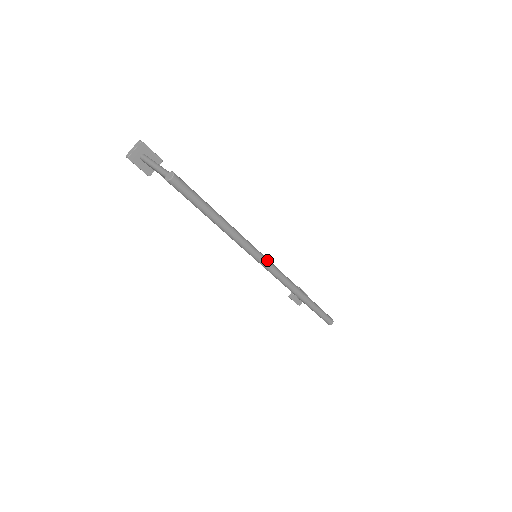
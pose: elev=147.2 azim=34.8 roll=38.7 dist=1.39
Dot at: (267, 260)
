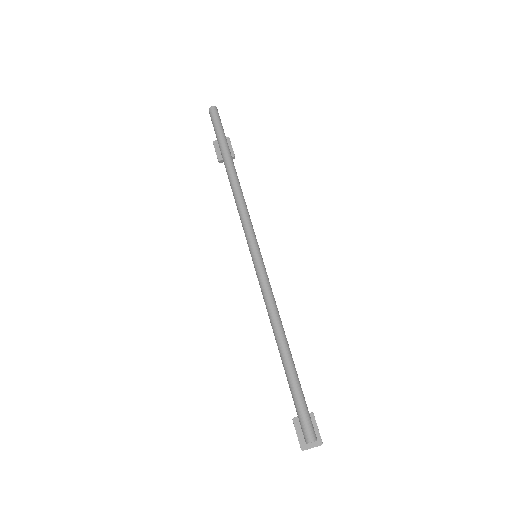
Dot at: (254, 234)
